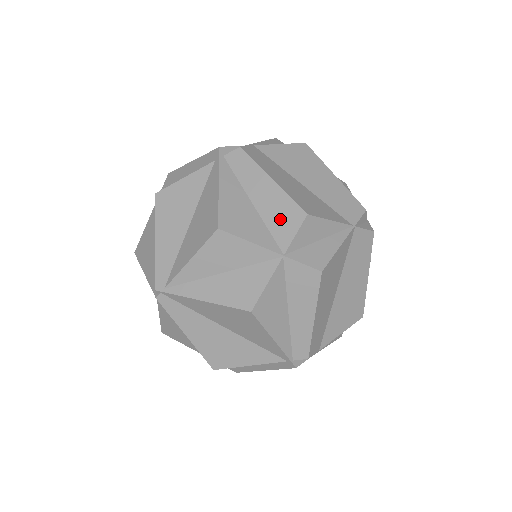
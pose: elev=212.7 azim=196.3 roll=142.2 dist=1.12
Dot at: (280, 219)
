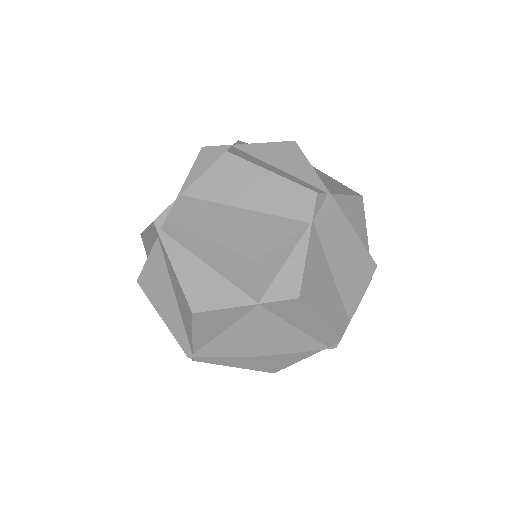
Dot at: (237, 272)
